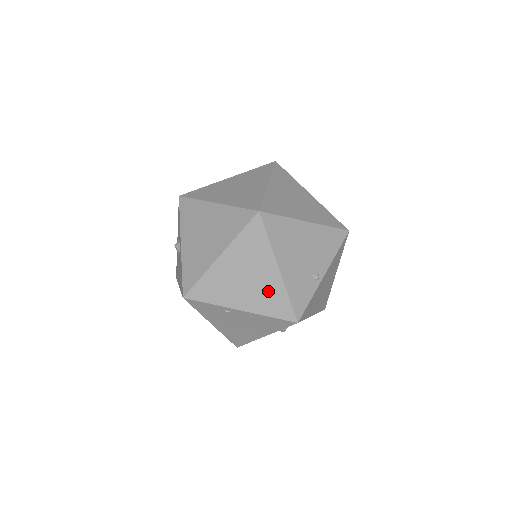
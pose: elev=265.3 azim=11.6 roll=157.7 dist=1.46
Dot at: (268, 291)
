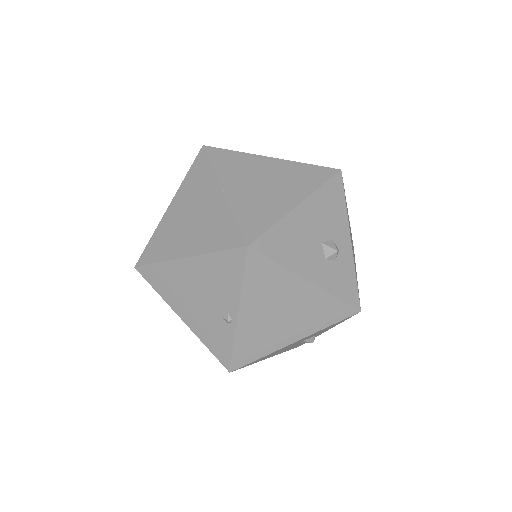
Dot at: occluded
